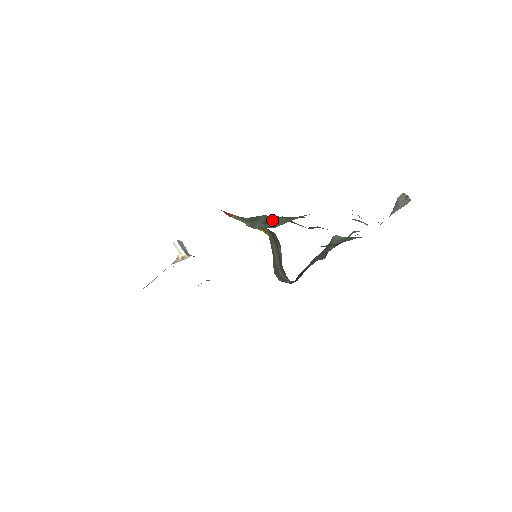
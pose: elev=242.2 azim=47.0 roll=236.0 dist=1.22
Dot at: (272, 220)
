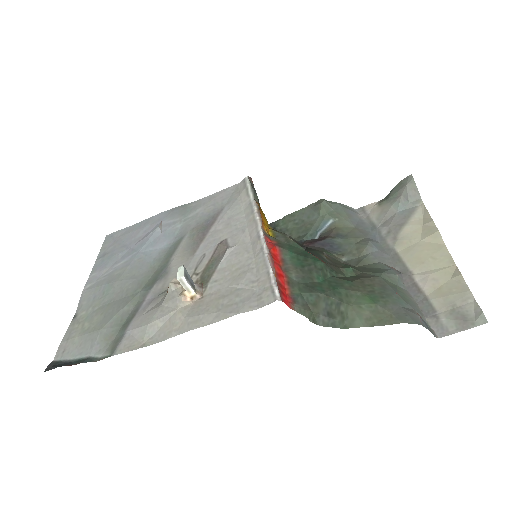
Dot at: (335, 309)
